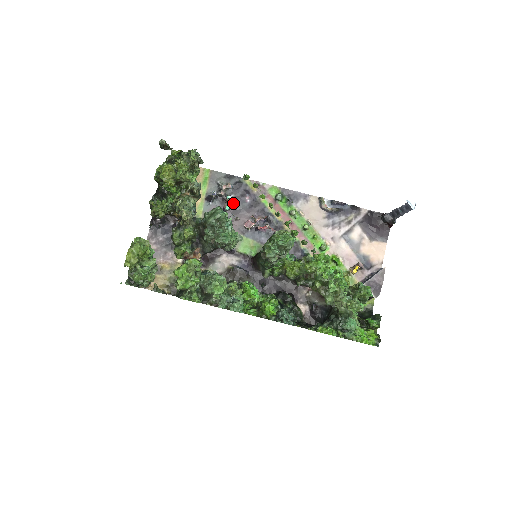
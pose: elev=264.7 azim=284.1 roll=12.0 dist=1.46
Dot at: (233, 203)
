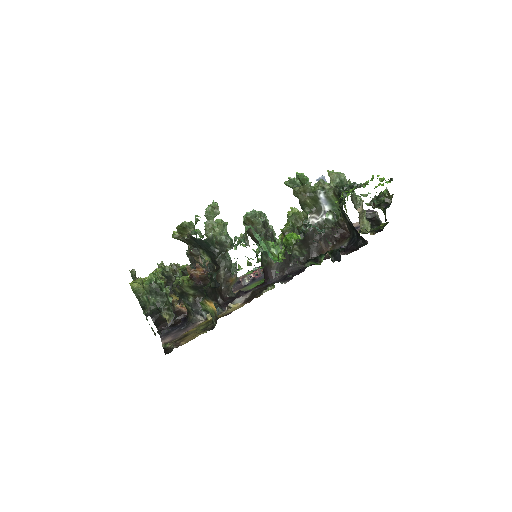
Dot at: occluded
